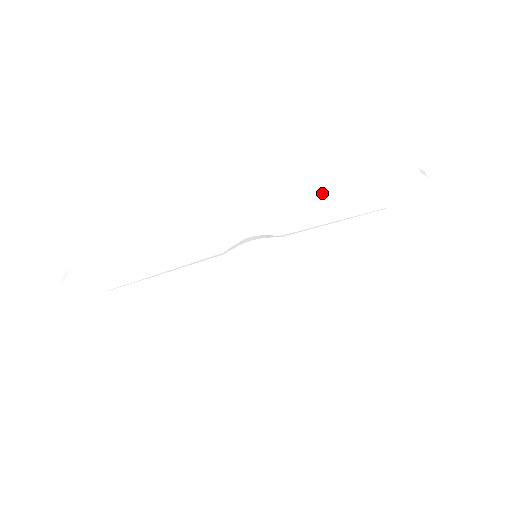
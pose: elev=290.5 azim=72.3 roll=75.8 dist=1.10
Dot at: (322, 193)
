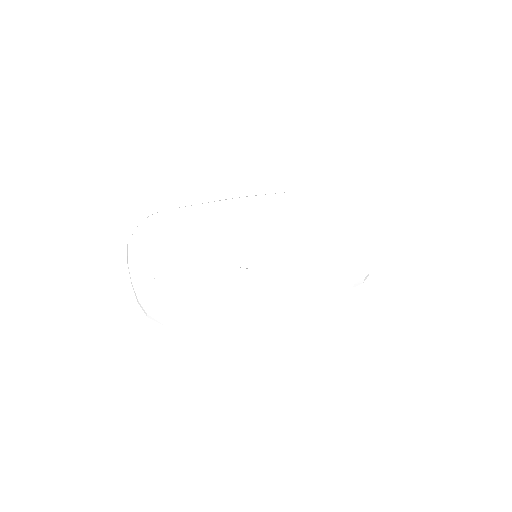
Dot at: occluded
